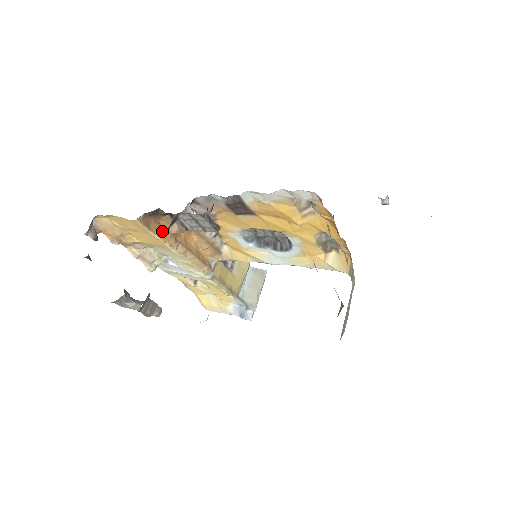
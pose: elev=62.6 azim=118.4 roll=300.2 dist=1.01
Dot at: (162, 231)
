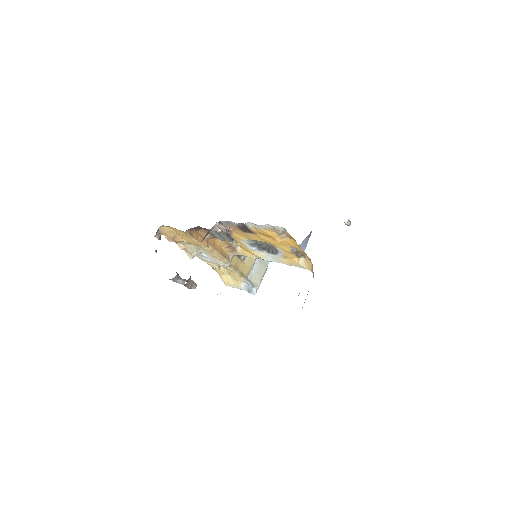
Dot at: (200, 237)
